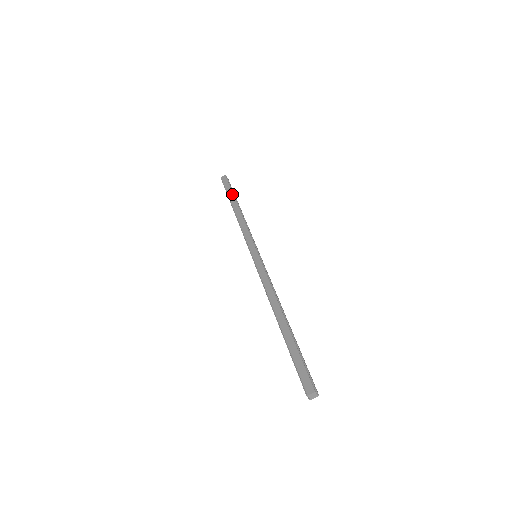
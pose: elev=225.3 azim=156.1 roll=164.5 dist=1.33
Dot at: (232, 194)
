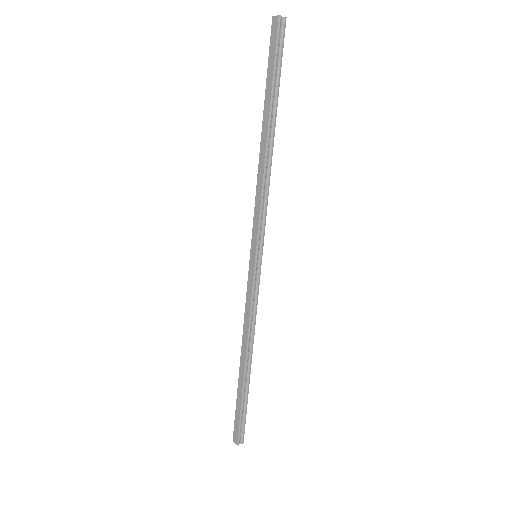
Dot at: (269, 94)
